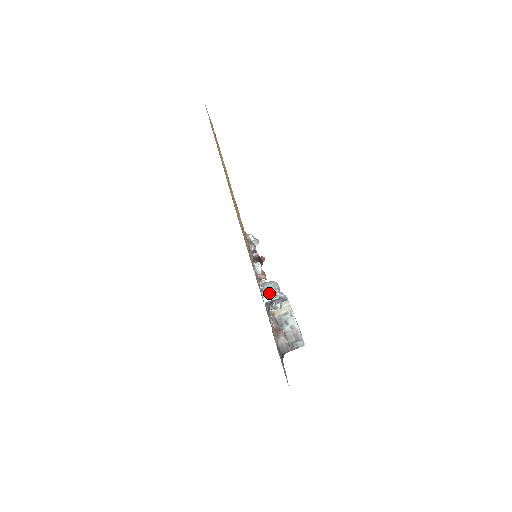
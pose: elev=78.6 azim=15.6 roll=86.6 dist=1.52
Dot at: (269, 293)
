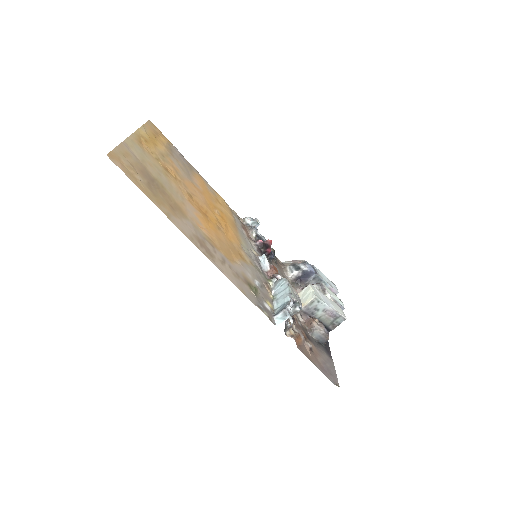
Dot at: (281, 304)
